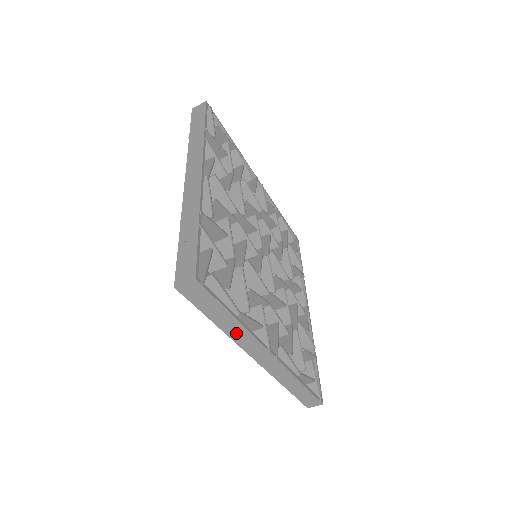
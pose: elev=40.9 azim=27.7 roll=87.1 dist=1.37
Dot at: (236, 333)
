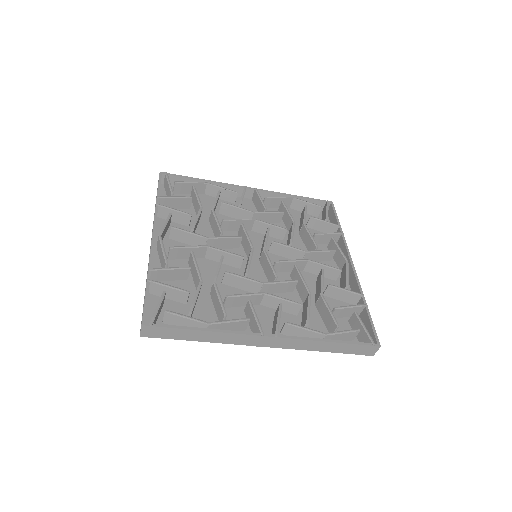
Dot at: (220, 338)
